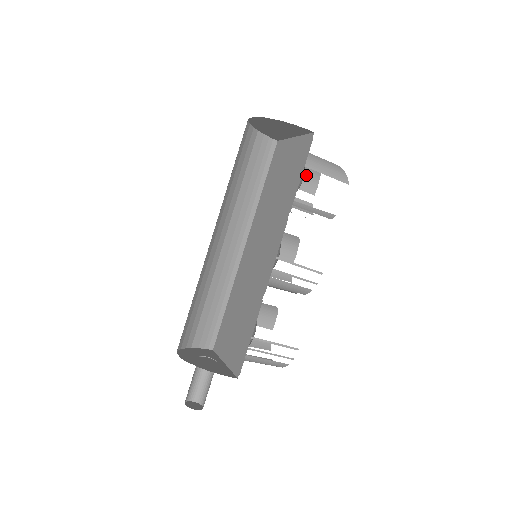
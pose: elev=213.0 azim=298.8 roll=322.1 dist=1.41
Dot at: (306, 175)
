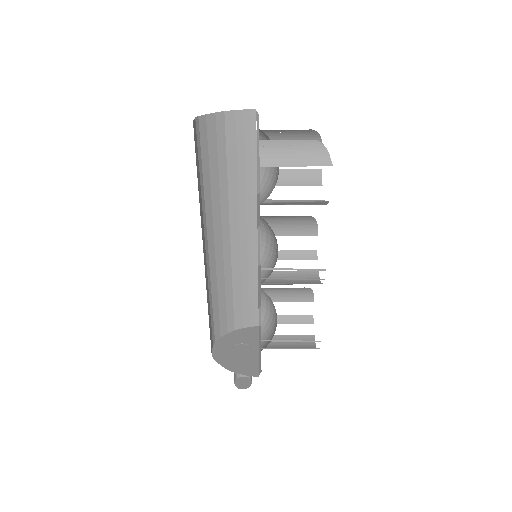
Dot at: occluded
